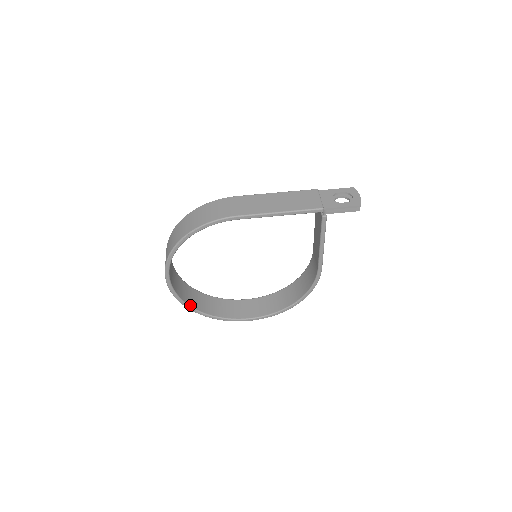
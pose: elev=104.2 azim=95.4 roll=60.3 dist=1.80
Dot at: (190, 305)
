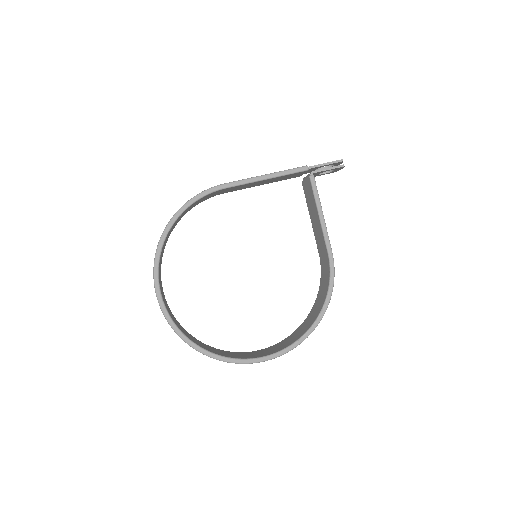
Dot at: (188, 338)
